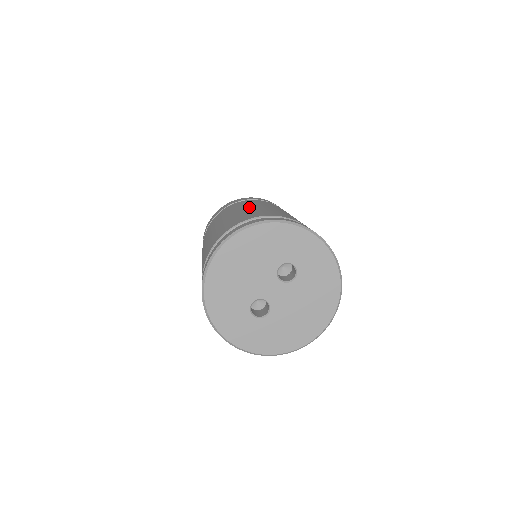
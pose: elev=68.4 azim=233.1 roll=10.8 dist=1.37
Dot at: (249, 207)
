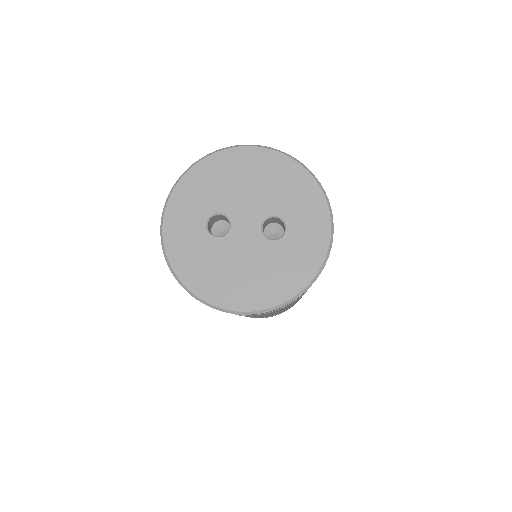
Dot at: occluded
